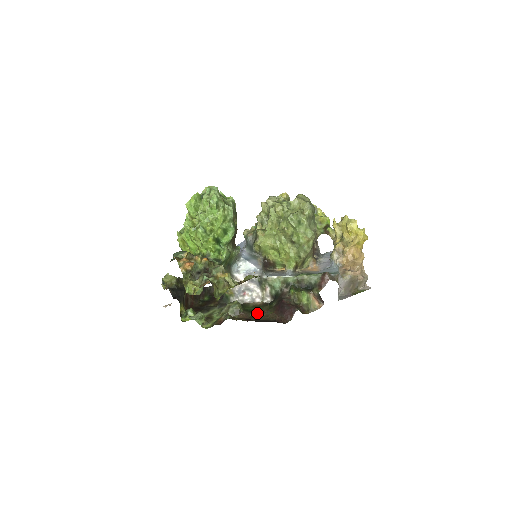
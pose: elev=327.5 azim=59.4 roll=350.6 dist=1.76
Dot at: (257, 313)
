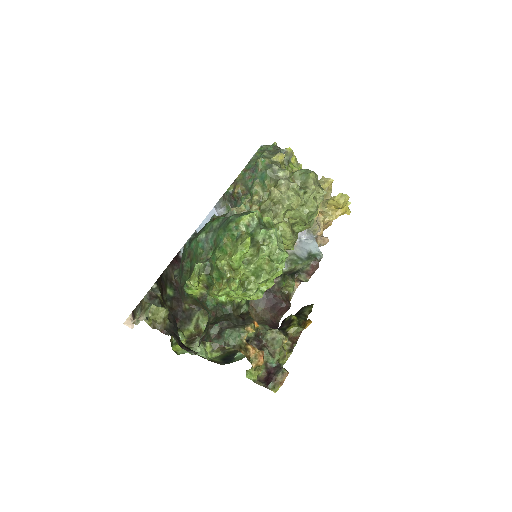
Dot at: occluded
